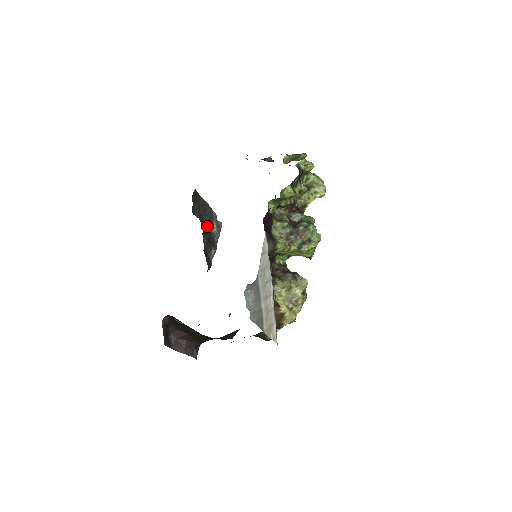
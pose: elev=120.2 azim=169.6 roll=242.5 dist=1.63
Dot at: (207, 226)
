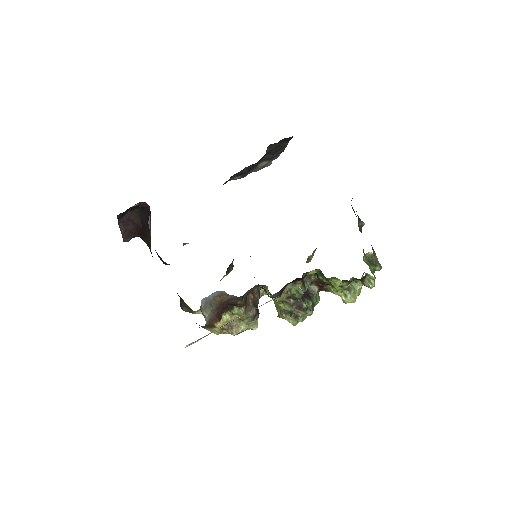
Dot at: (261, 160)
